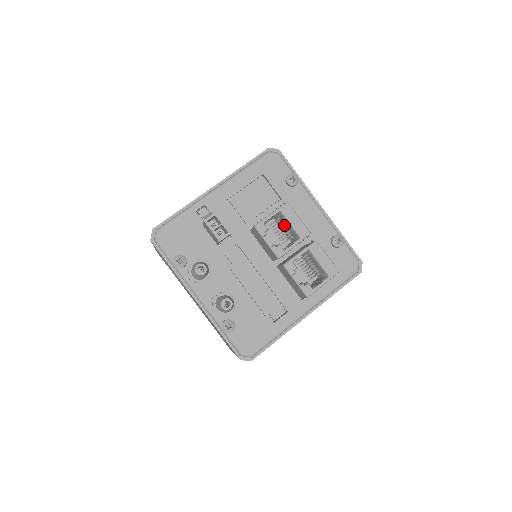
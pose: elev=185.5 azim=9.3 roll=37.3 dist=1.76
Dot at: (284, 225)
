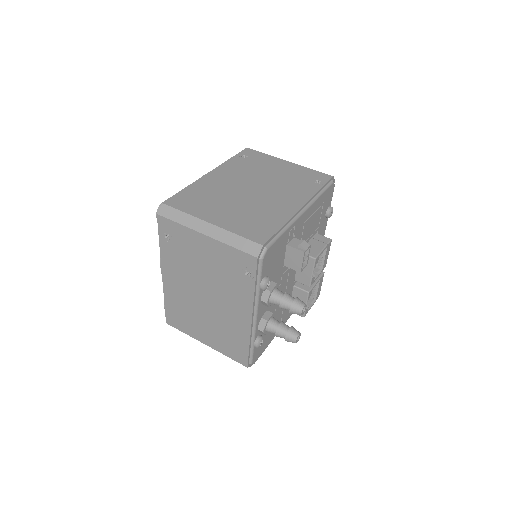
Dot at: occluded
